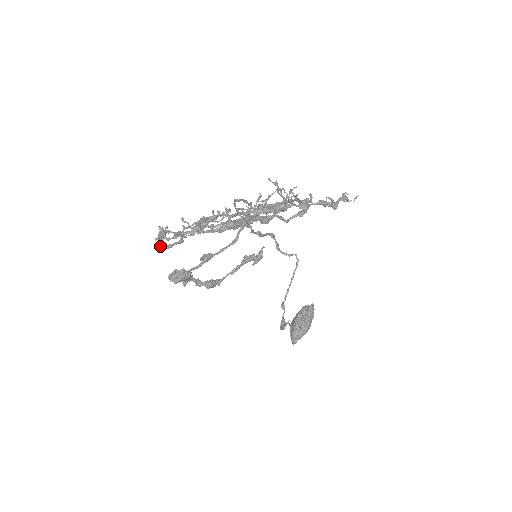
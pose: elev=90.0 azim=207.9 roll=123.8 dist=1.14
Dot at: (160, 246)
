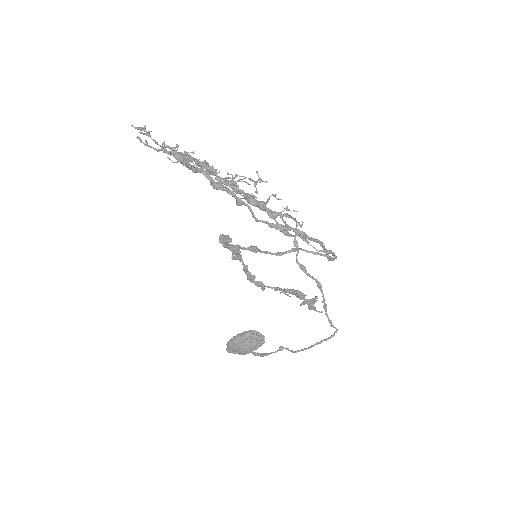
Dot at: (137, 136)
